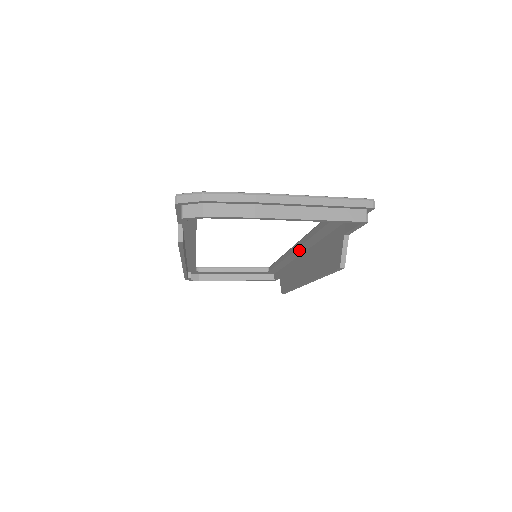
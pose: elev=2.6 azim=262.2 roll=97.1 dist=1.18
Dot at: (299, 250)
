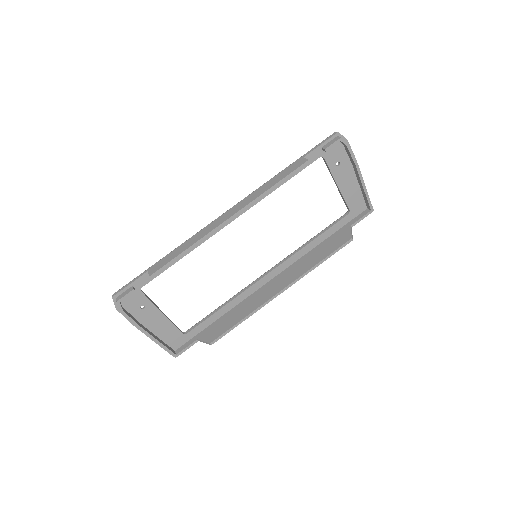
Dot at: (279, 268)
